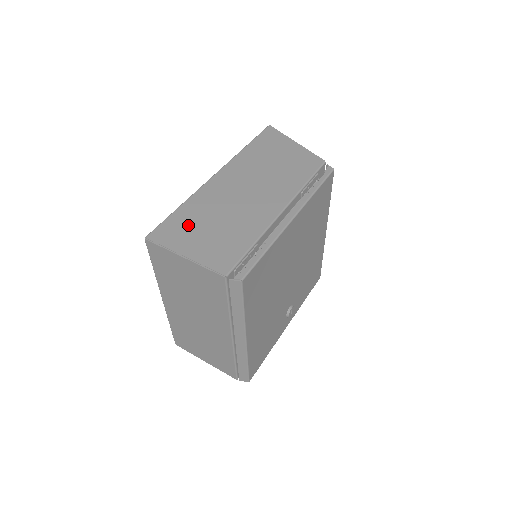
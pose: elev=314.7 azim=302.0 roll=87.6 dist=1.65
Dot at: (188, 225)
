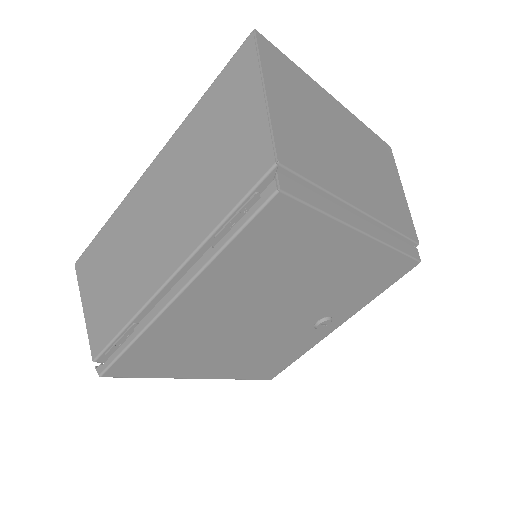
Dot at: (100, 260)
